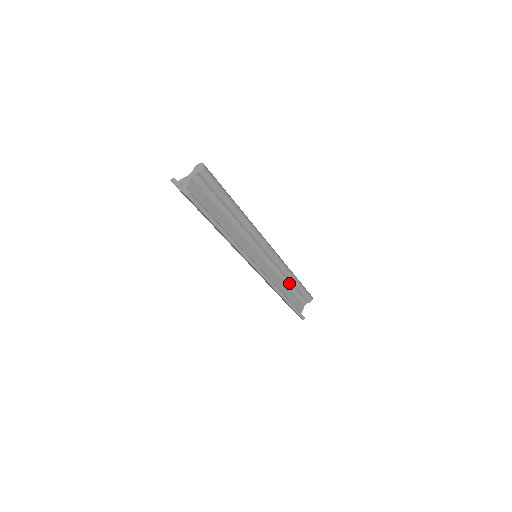
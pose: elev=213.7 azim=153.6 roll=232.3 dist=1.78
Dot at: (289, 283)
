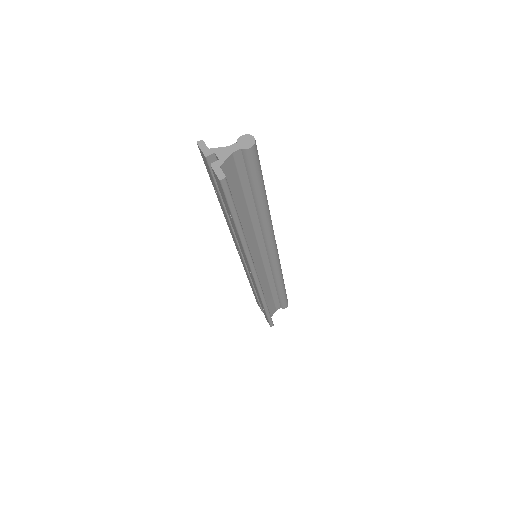
Dot at: (274, 288)
